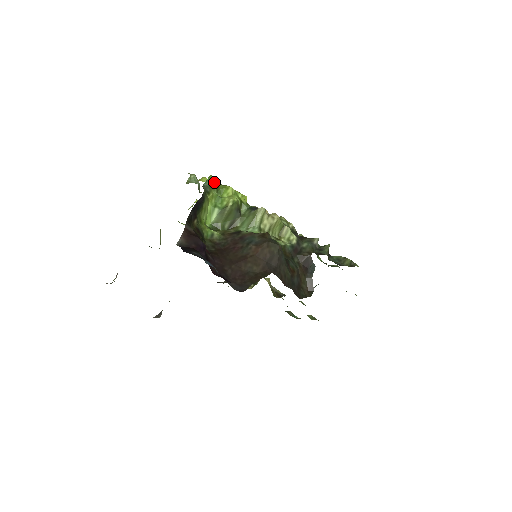
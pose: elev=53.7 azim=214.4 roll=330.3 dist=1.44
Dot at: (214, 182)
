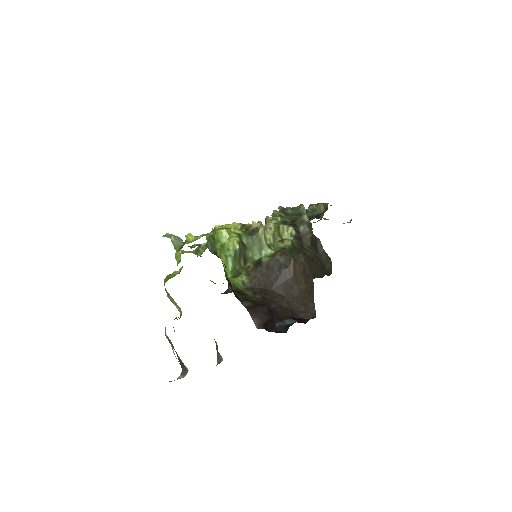
Dot at: (211, 238)
